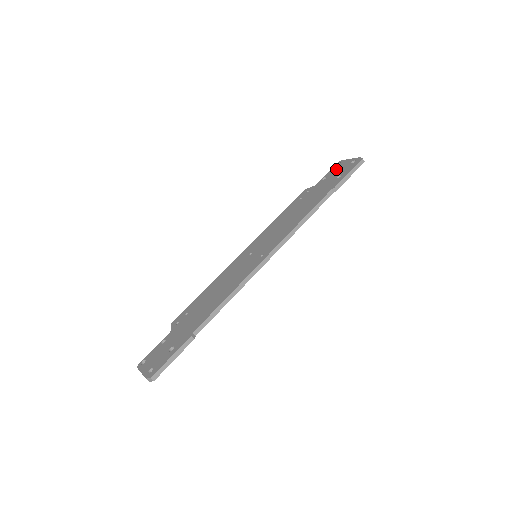
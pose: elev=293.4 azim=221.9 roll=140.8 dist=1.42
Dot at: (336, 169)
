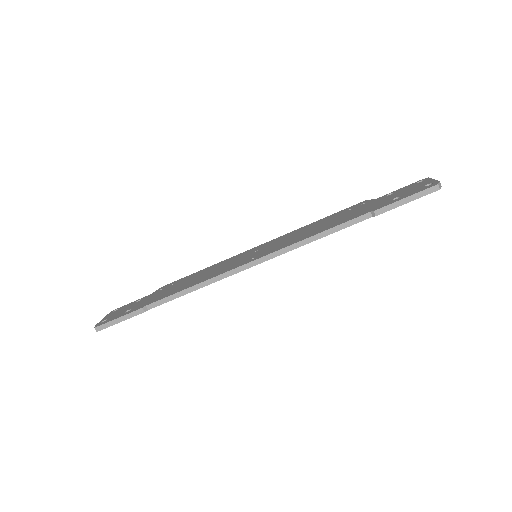
Dot at: (409, 187)
